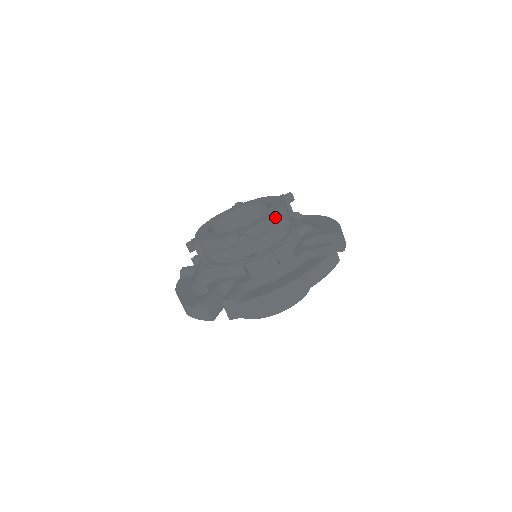
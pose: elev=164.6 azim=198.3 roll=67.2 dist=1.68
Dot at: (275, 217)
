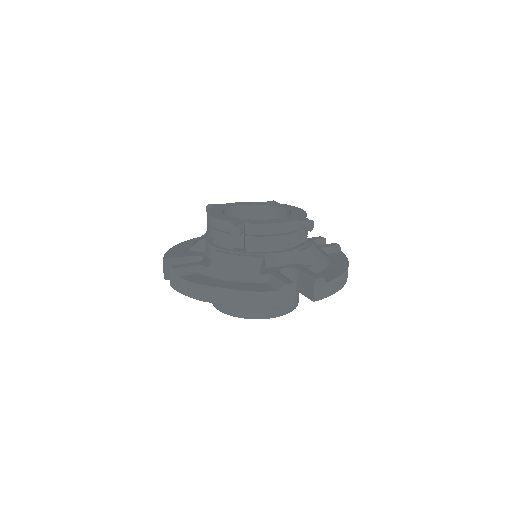
Dot at: occluded
